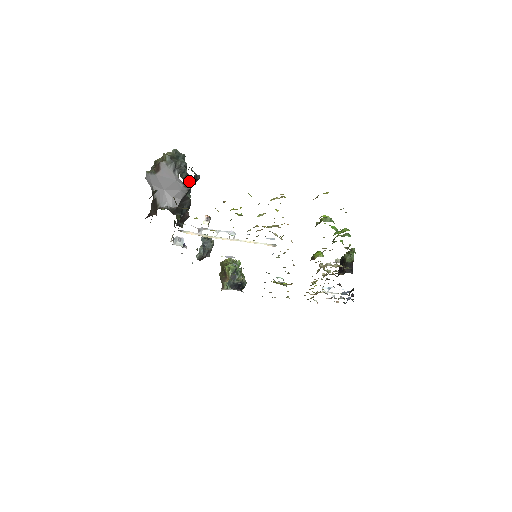
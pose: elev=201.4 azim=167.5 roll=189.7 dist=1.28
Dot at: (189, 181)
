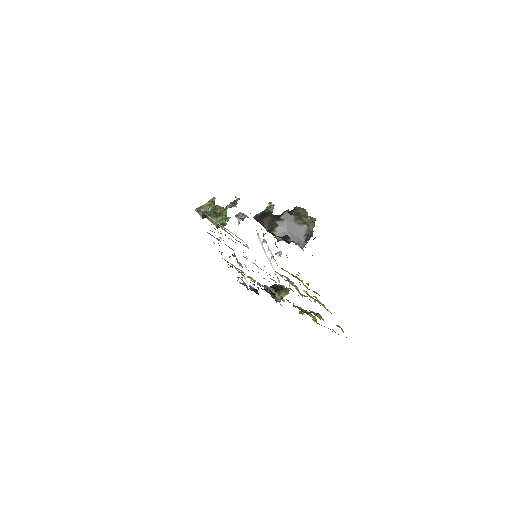
Dot at: occluded
